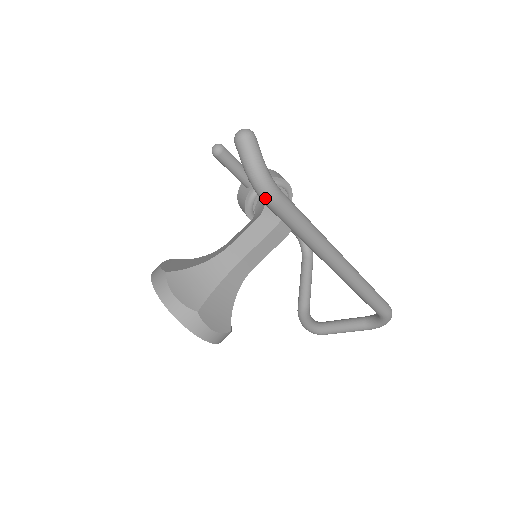
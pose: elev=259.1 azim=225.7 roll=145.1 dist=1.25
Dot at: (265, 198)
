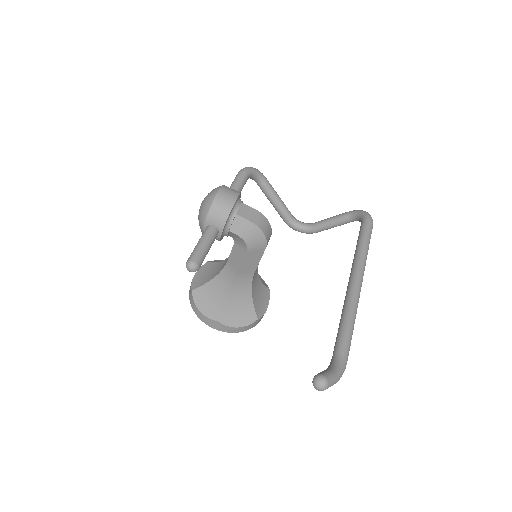
Dot at: occluded
